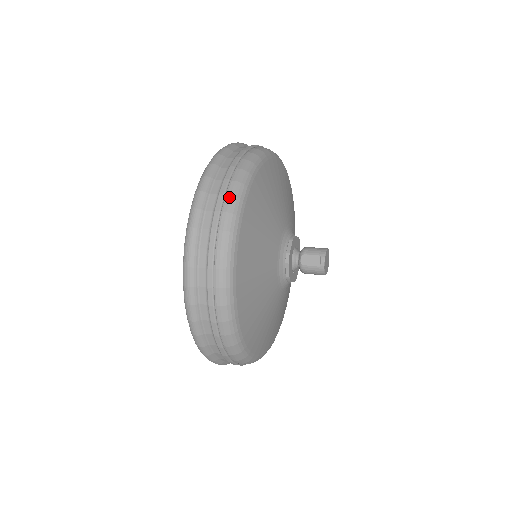
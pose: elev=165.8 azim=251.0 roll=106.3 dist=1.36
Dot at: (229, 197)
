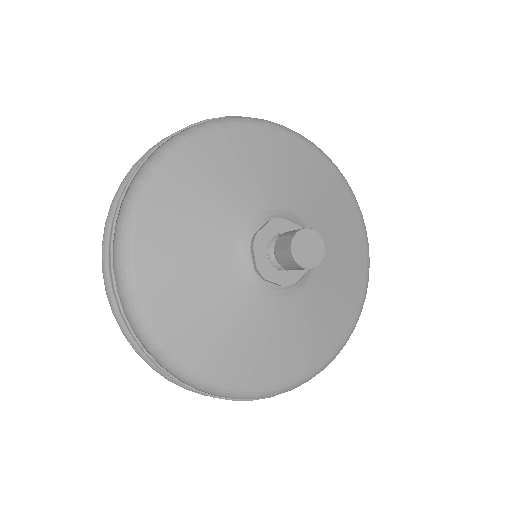
Dot at: (158, 148)
